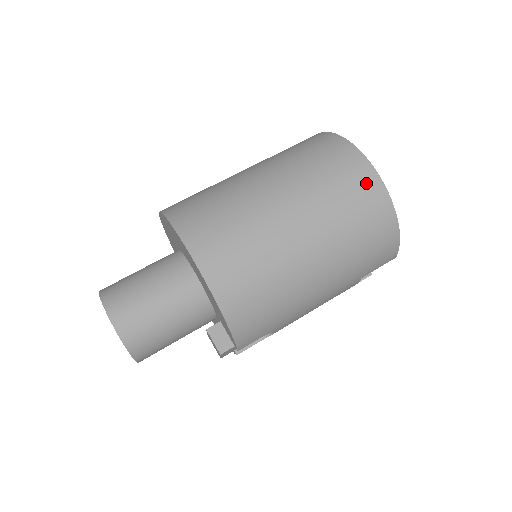
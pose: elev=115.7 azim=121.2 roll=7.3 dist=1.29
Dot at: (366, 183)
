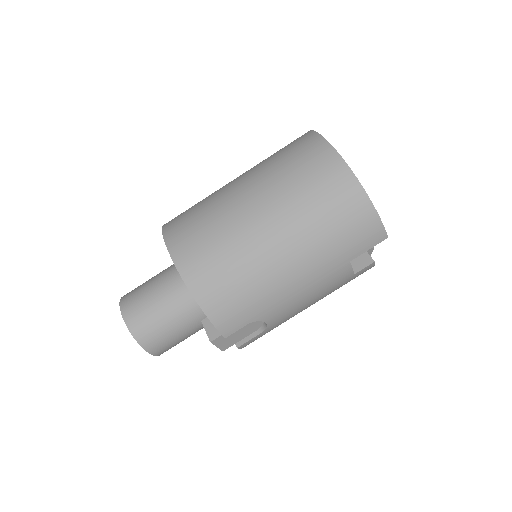
Dot at: (325, 163)
